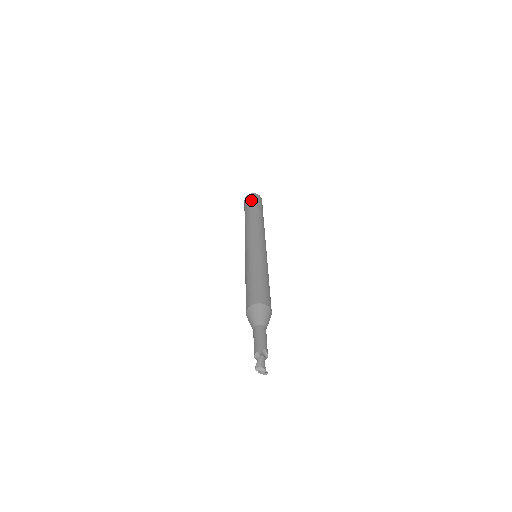
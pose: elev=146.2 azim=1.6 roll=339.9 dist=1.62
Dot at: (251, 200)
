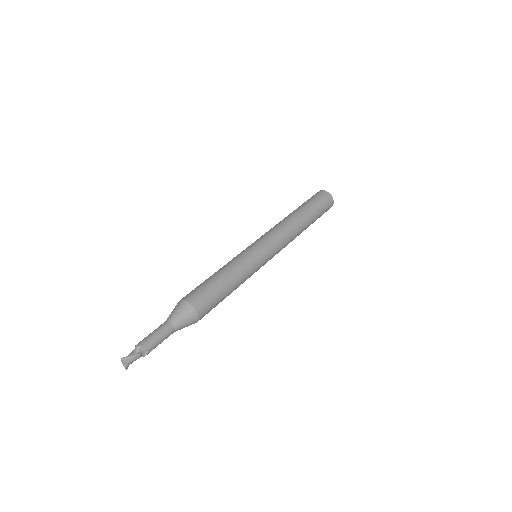
Dot at: (322, 201)
